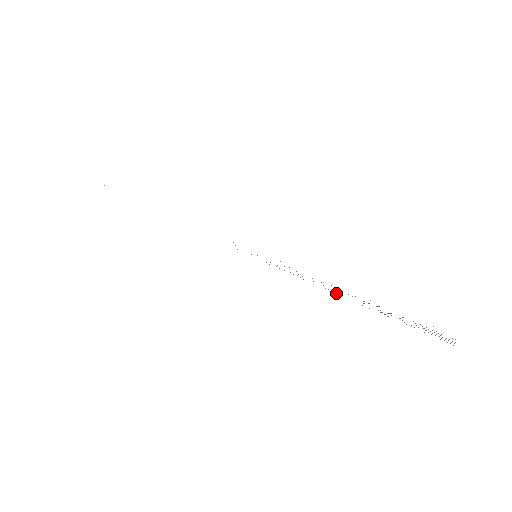
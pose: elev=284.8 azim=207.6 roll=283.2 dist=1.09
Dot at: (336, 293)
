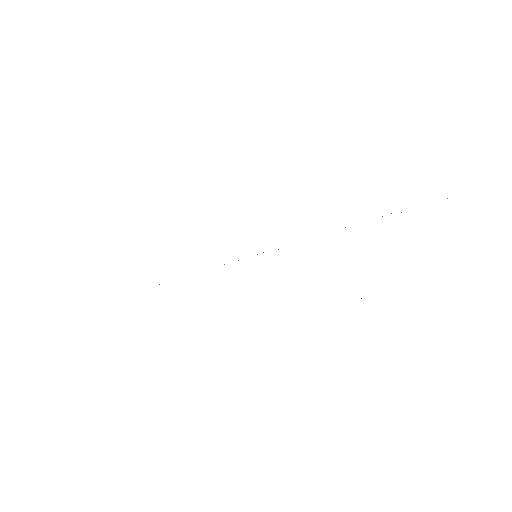
Dot at: occluded
